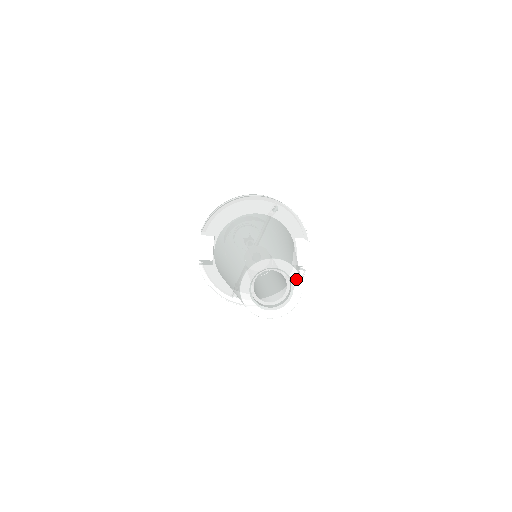
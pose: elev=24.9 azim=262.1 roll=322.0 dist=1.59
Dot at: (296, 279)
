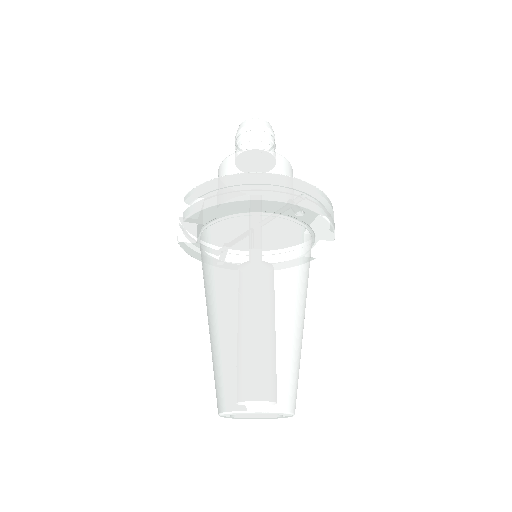
Dot at: (289, 415)
